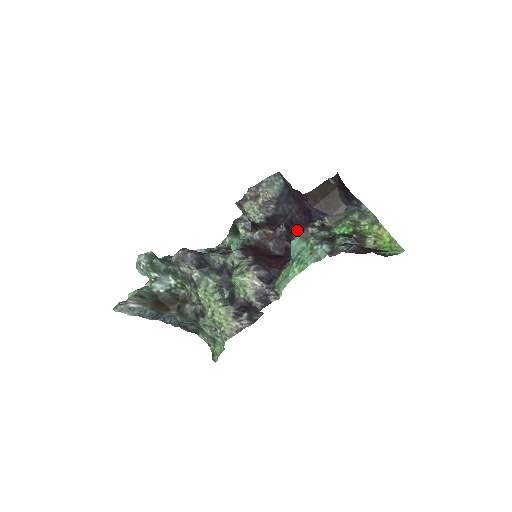
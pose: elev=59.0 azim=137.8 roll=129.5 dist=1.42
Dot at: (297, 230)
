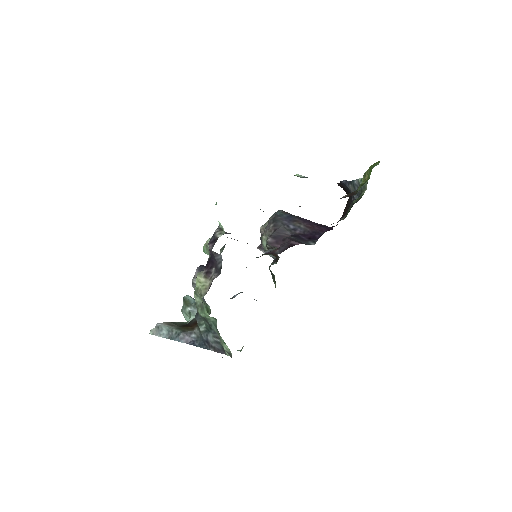
Dot at: (313, 238)
